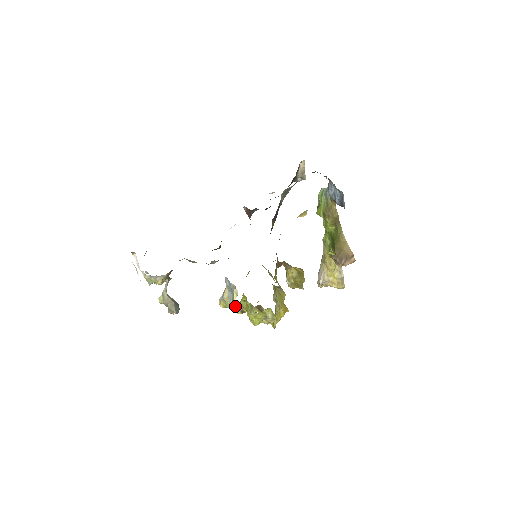
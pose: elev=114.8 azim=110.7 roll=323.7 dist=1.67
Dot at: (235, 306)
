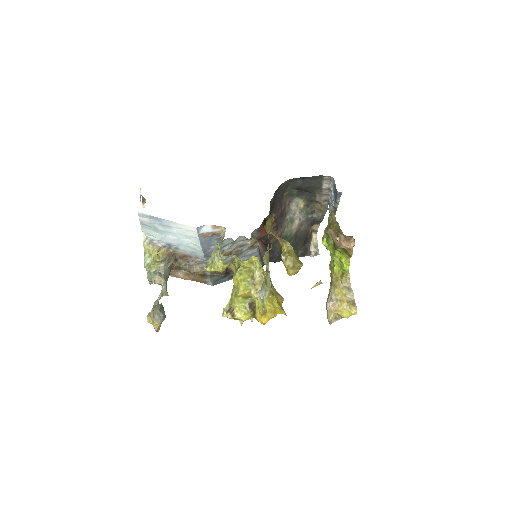
Dot at: (222, 264)
